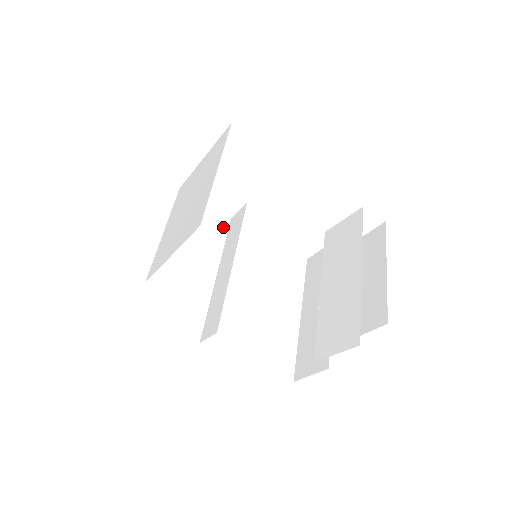
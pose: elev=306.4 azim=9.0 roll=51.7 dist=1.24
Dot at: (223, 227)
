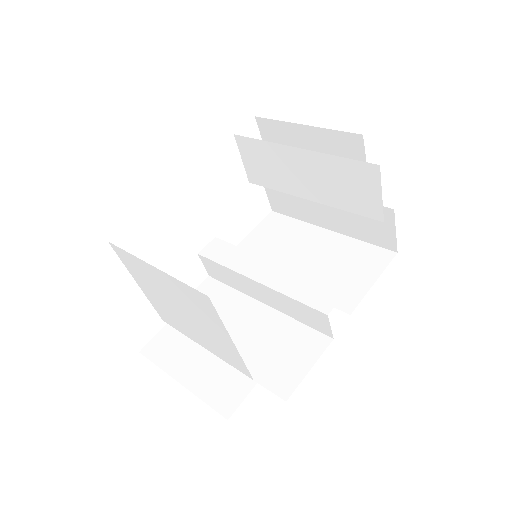
Dot at: (216, 286)
